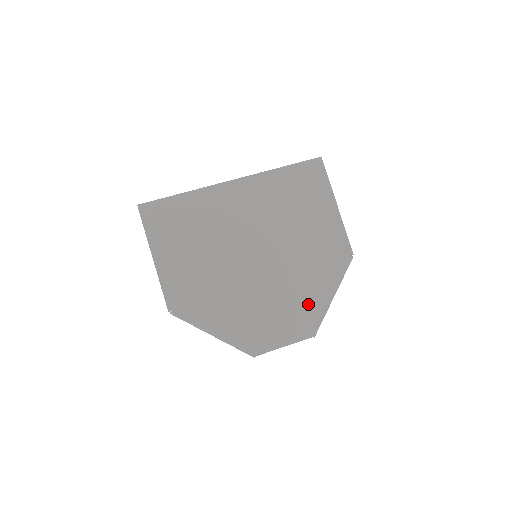
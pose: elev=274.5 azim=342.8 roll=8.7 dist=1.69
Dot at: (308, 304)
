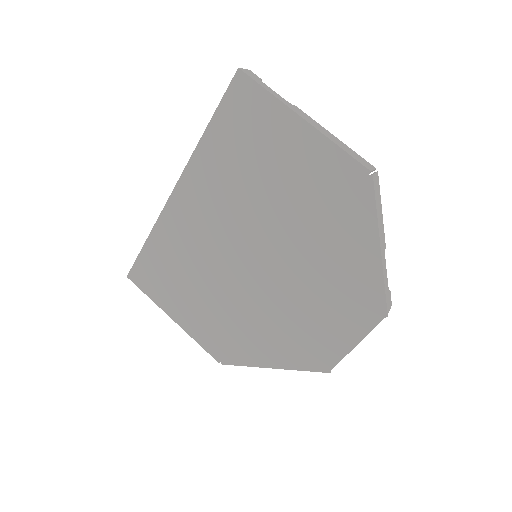
Dot at: (351, 279)
